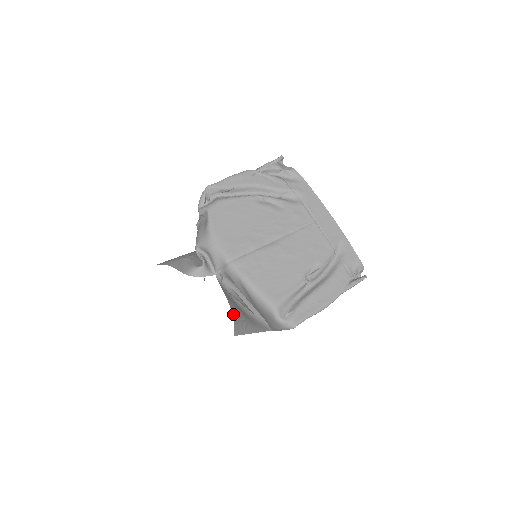
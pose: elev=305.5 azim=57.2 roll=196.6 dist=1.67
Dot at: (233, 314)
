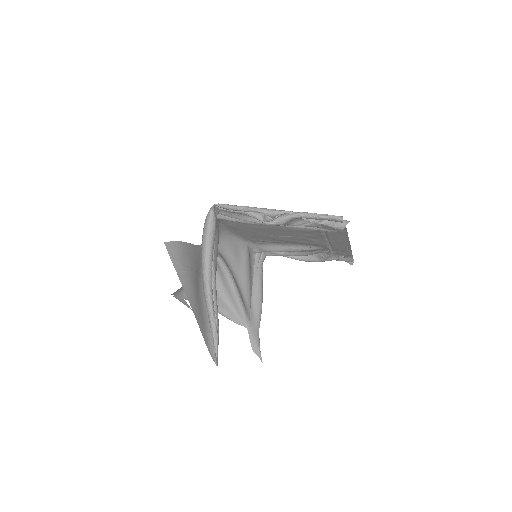
Dot at: (185, 244)
